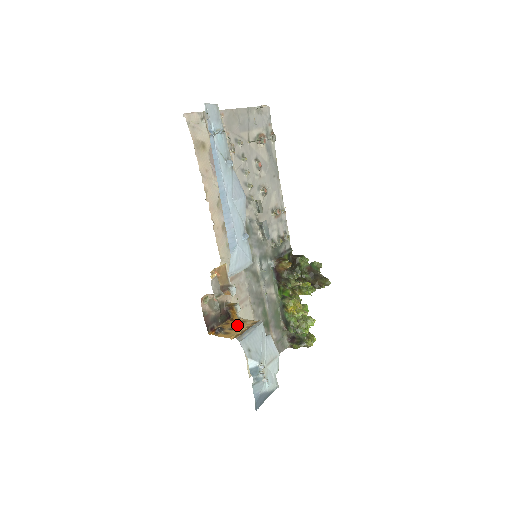
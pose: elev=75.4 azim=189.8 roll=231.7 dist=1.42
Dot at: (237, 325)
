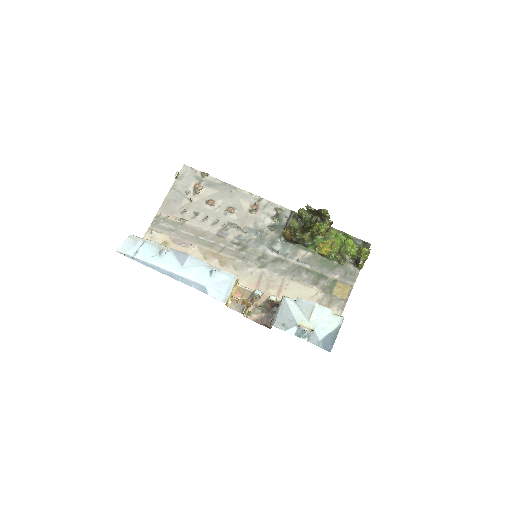
Dot at: occluded
